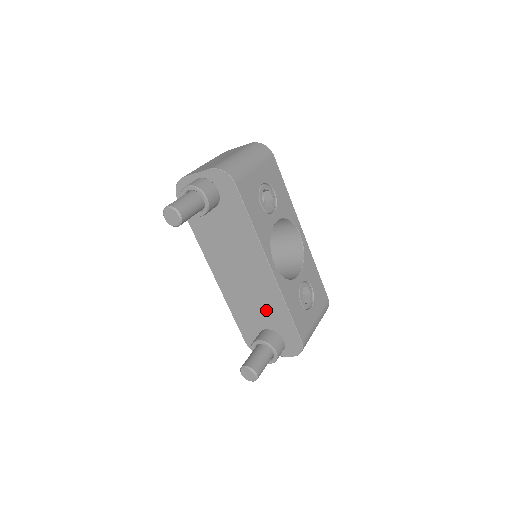
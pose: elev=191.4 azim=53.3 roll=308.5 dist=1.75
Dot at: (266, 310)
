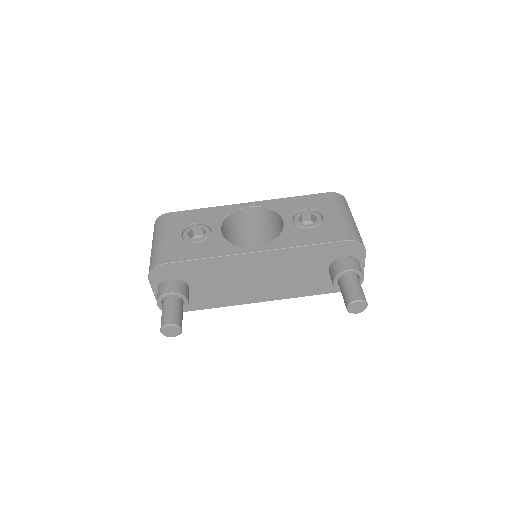
Dot at: (305, 266)
